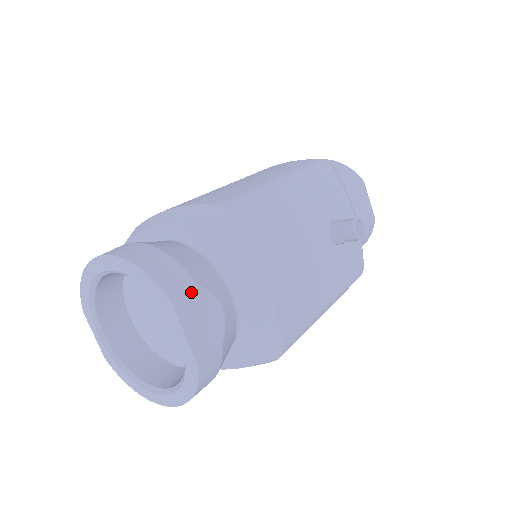
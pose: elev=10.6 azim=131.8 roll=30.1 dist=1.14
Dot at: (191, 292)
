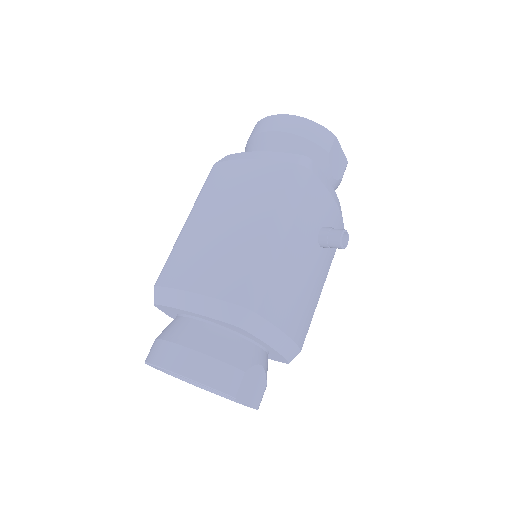
Dot at: (243, 380)
